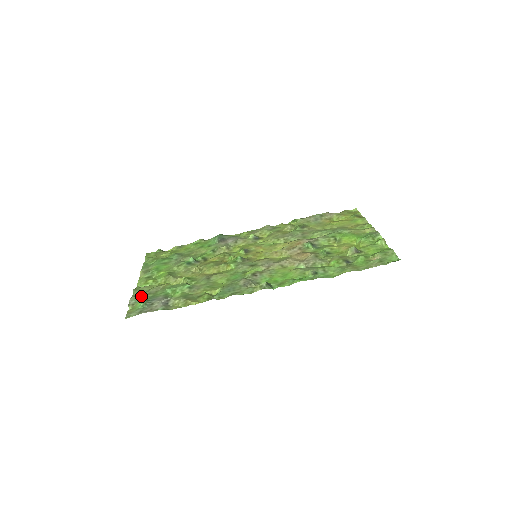
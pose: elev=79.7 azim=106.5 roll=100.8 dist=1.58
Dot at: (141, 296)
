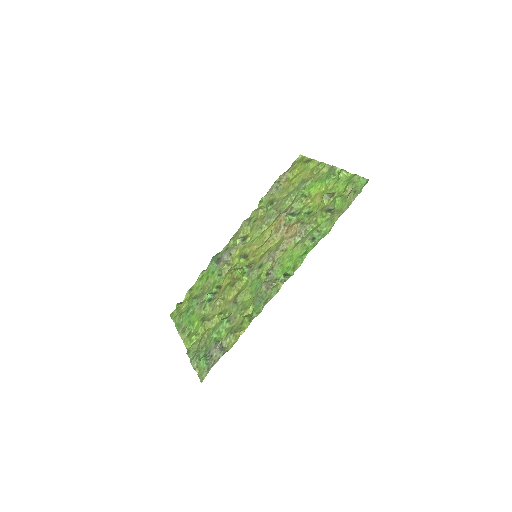
Dot at: (197, 356)
